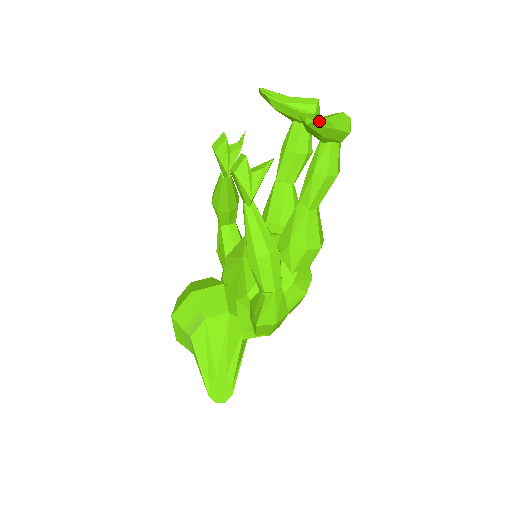
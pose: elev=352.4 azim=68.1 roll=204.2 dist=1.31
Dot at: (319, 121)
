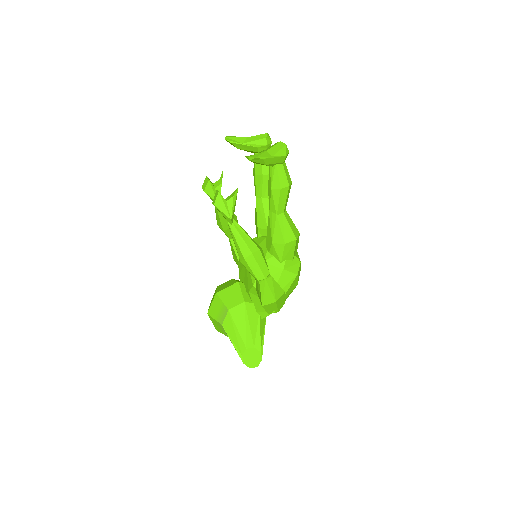
Dot at: (258, 156)
